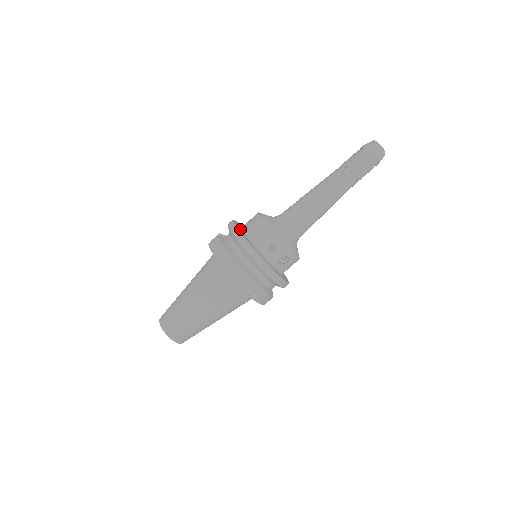
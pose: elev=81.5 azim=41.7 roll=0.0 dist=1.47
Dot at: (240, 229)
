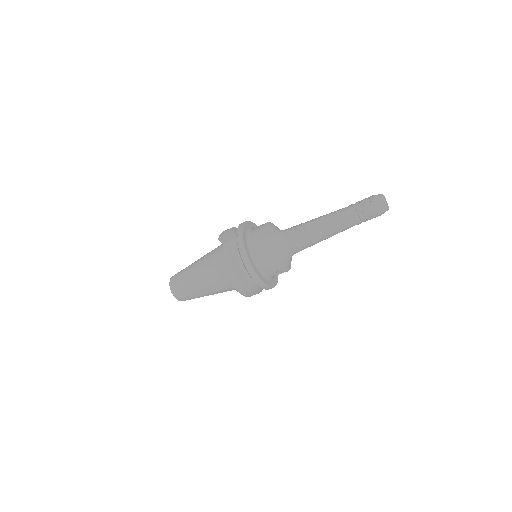
Dot at: (248, 251)
